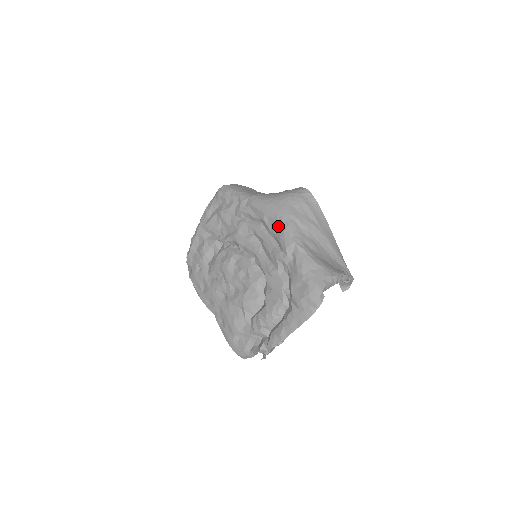
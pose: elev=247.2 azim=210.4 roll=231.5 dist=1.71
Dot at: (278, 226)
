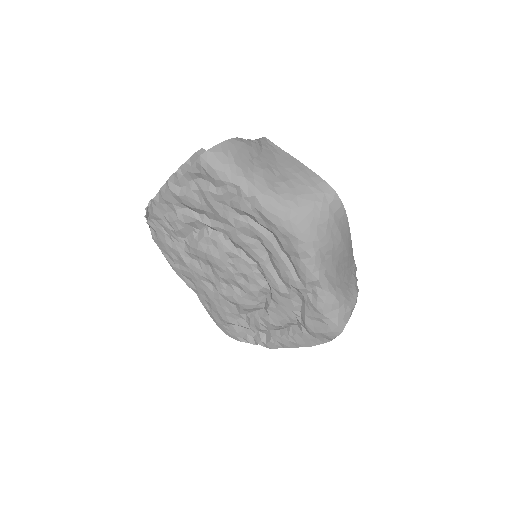
Dot at: (299, 255)
